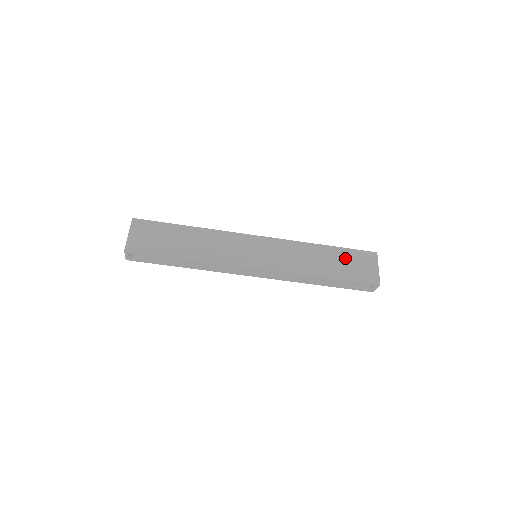
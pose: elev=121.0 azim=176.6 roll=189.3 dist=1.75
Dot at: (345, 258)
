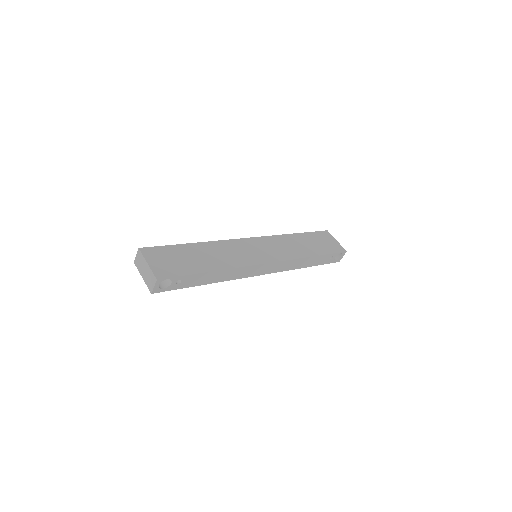
Dot at: (314, 239)
